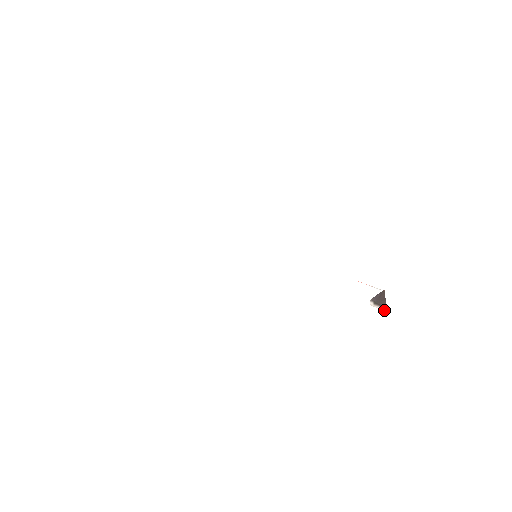
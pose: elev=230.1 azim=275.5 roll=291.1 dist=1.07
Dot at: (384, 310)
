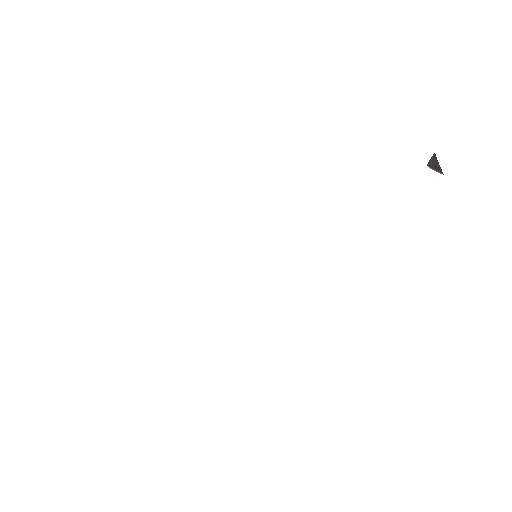
Dot at: occluded
